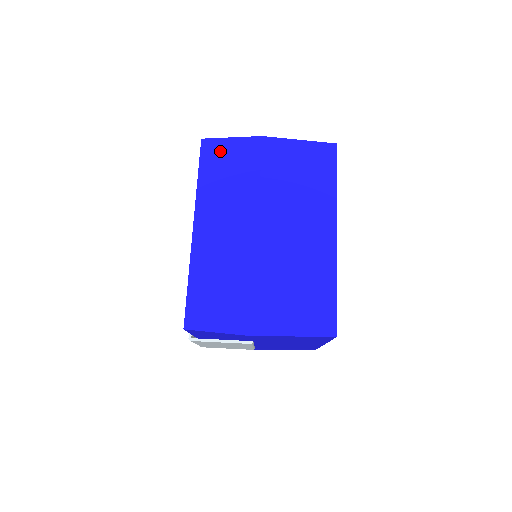
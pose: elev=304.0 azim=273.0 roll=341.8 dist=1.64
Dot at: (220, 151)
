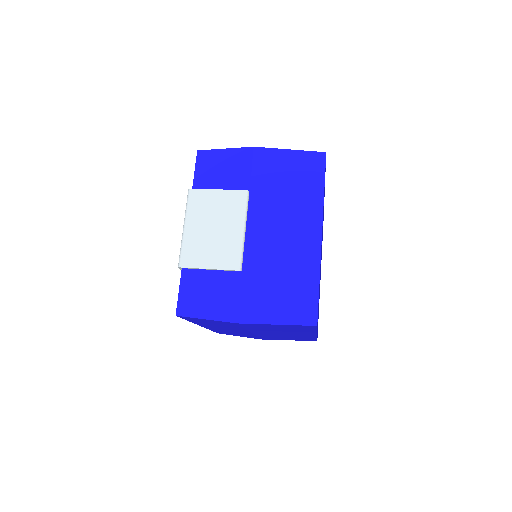
Dot at: occluded
